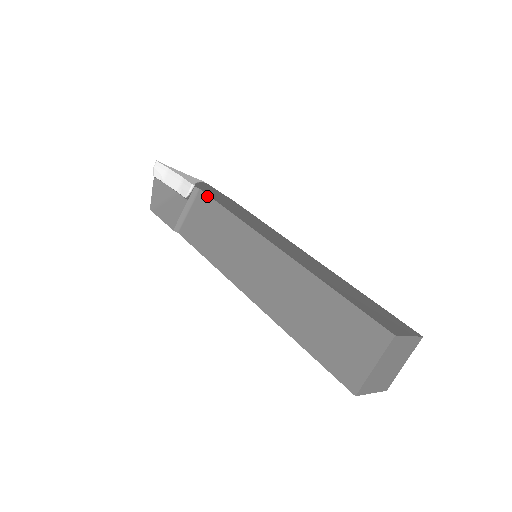
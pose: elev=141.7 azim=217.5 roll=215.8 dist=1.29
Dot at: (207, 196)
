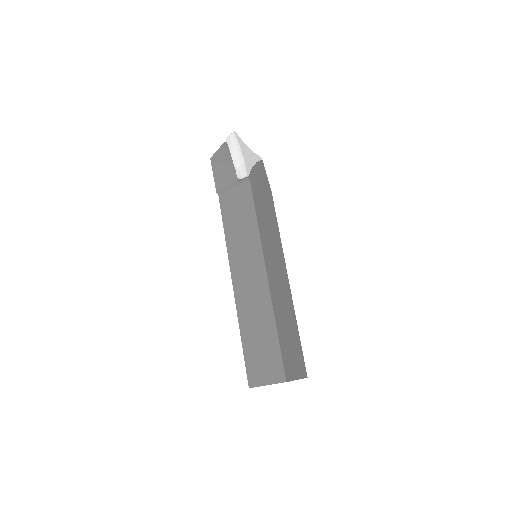
Dot at: (251, 193)
